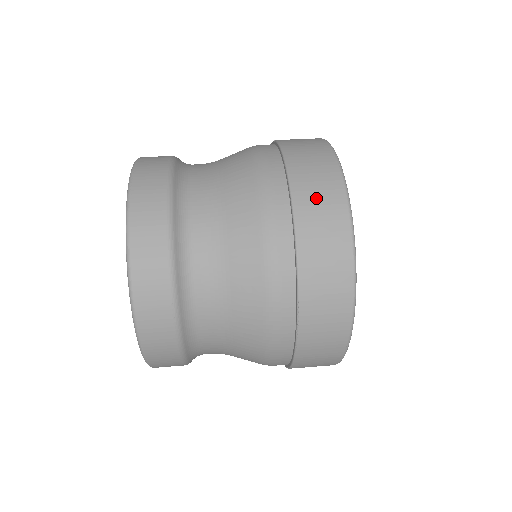
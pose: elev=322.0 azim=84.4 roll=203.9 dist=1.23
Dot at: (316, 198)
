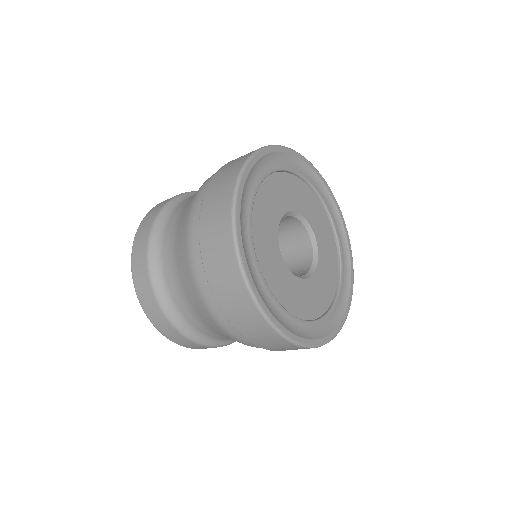
Dot at: occluded
